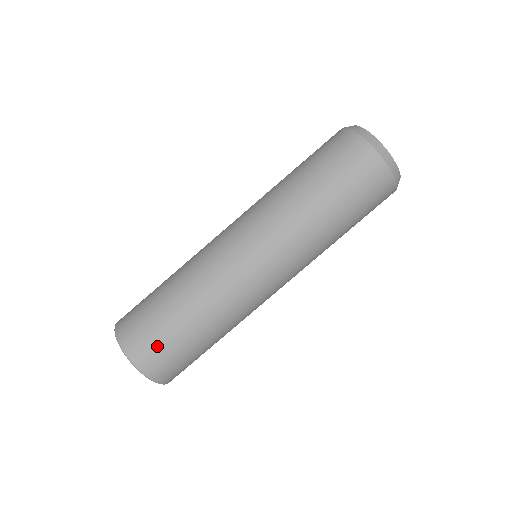
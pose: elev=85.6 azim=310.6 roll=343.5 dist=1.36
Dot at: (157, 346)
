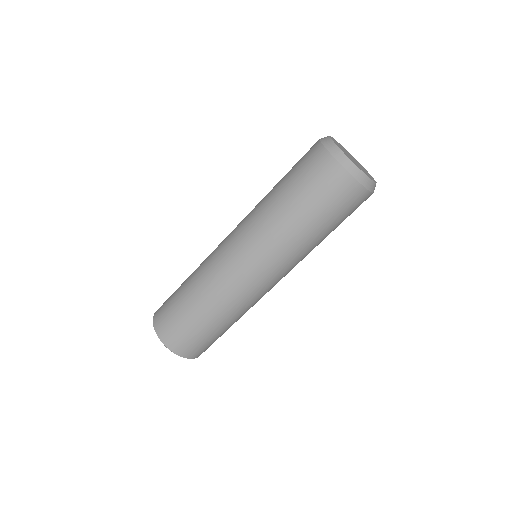
Dot at: (188, 339)
